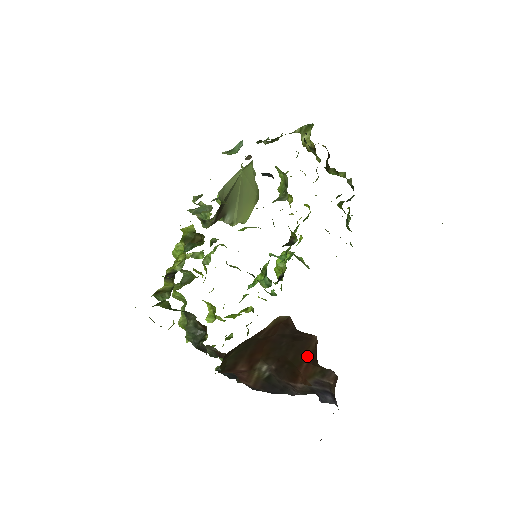
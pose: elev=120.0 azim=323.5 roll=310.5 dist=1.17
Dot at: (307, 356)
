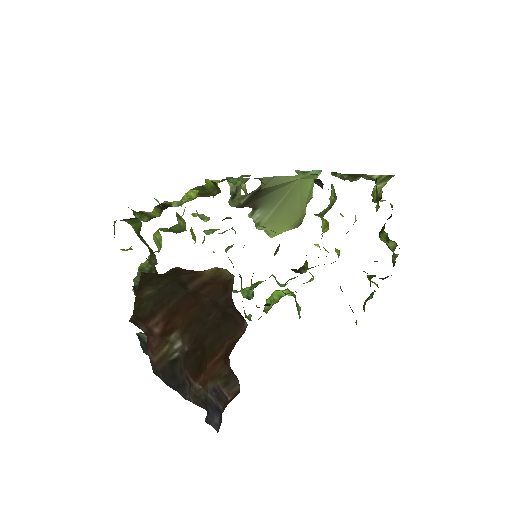
Dot at: (224, 347)
